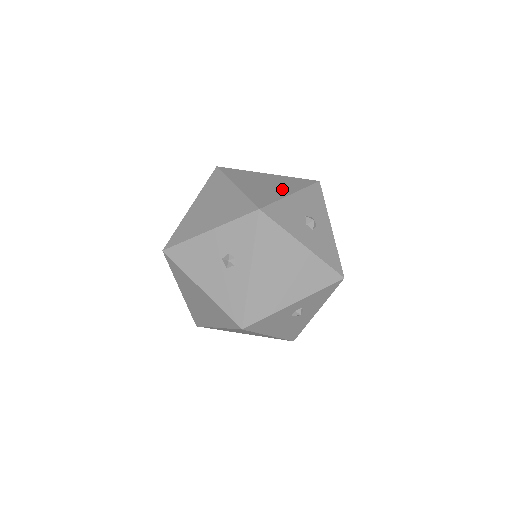
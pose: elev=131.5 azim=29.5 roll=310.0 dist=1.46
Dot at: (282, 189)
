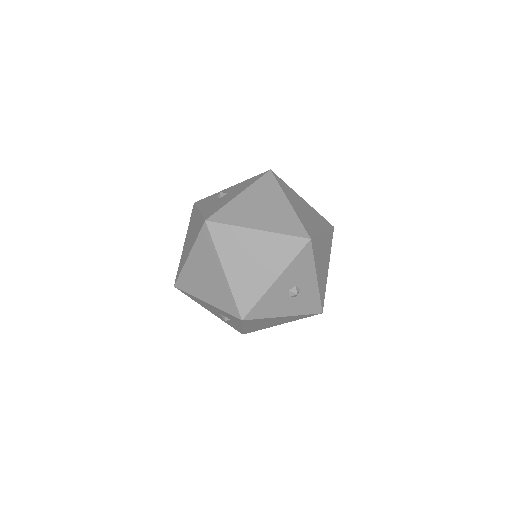
Dot at: (268, 271)
